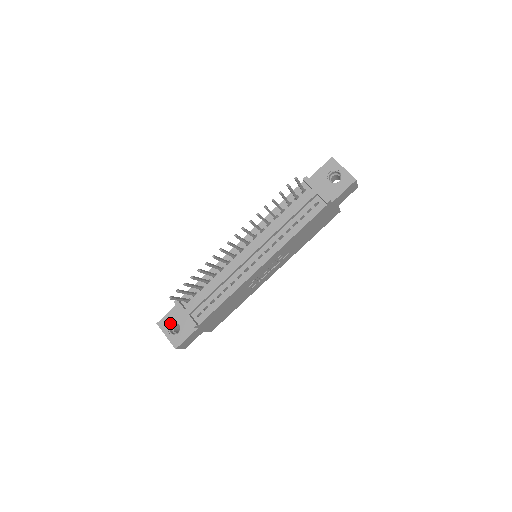
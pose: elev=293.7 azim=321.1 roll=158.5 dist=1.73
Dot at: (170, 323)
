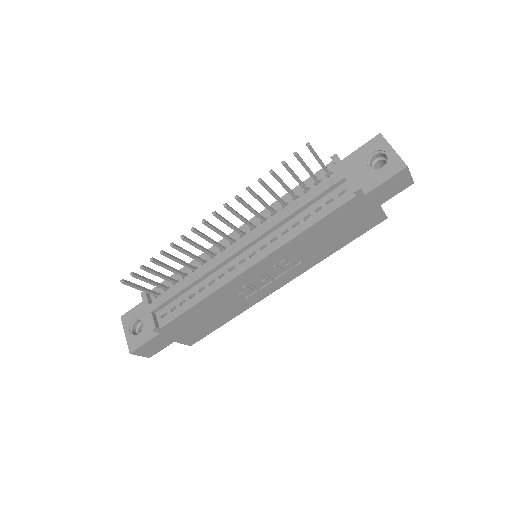
Dot at: (134, 319)
